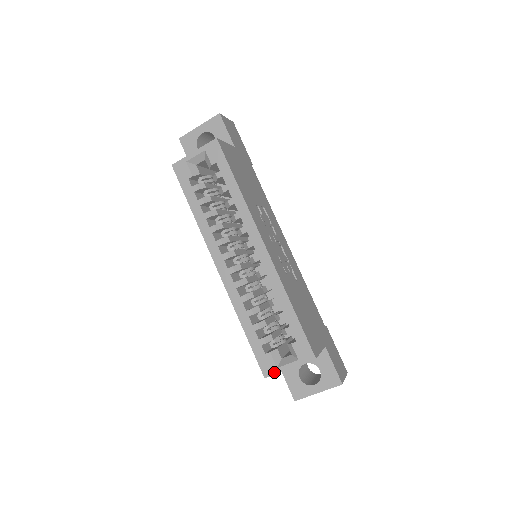
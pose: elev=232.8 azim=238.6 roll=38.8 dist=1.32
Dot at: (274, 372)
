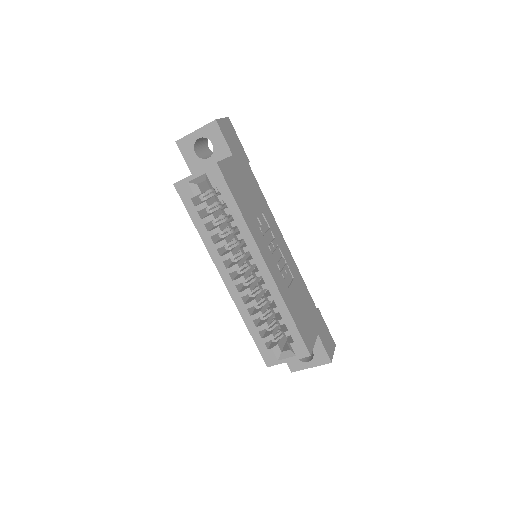
Dot at: (275, 363)
